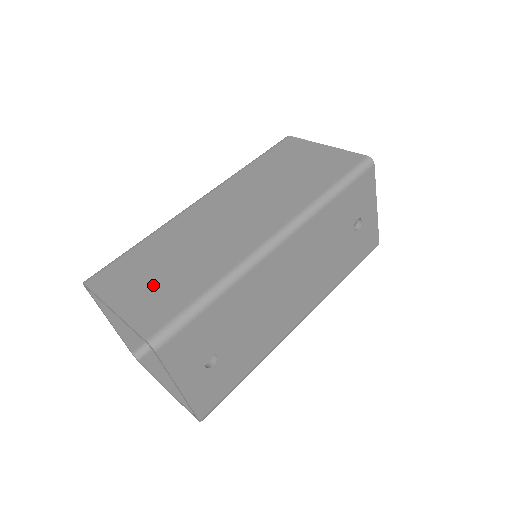
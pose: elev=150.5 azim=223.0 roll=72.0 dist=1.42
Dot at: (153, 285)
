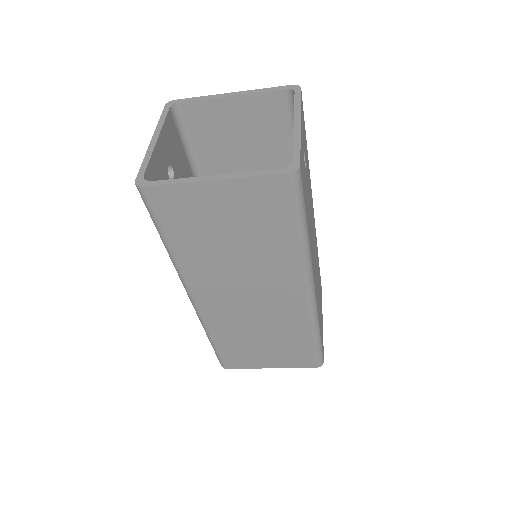
Dot at: (249, 128)
